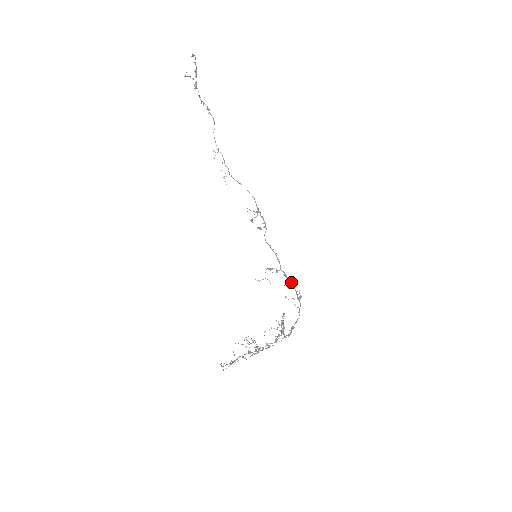
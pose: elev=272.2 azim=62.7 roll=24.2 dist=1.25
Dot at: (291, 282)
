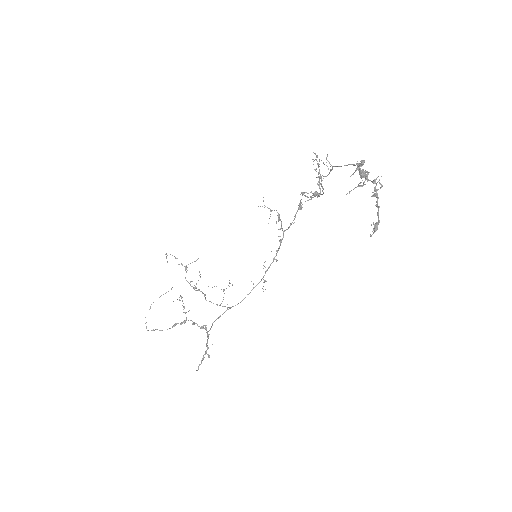
Dot at: (278, 250)
